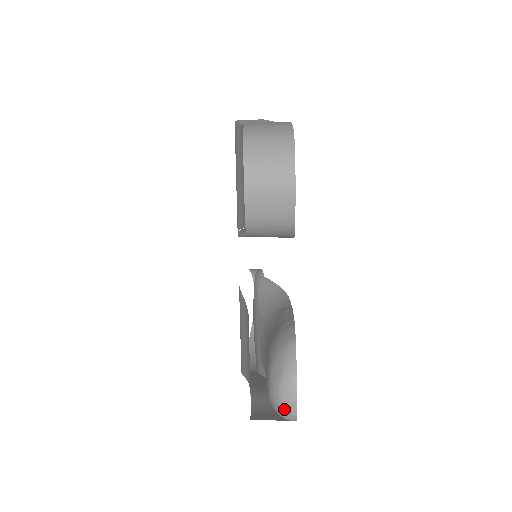
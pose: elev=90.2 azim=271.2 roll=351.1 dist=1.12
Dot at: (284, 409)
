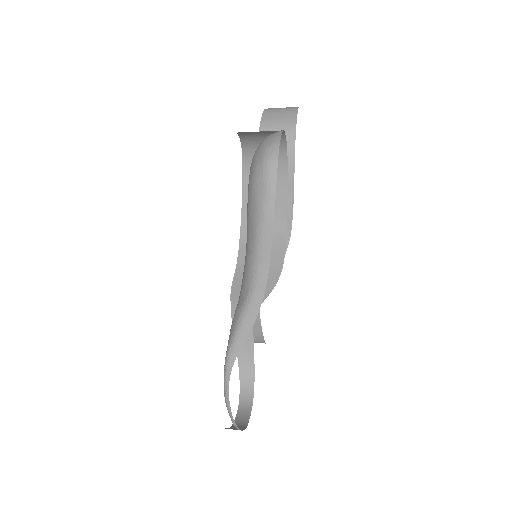
Dot at: (266, 145)
